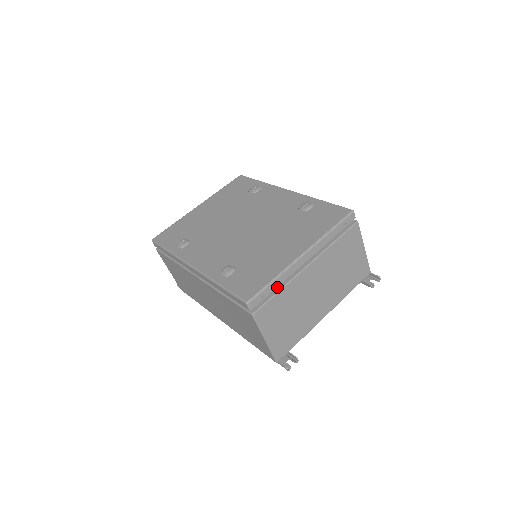
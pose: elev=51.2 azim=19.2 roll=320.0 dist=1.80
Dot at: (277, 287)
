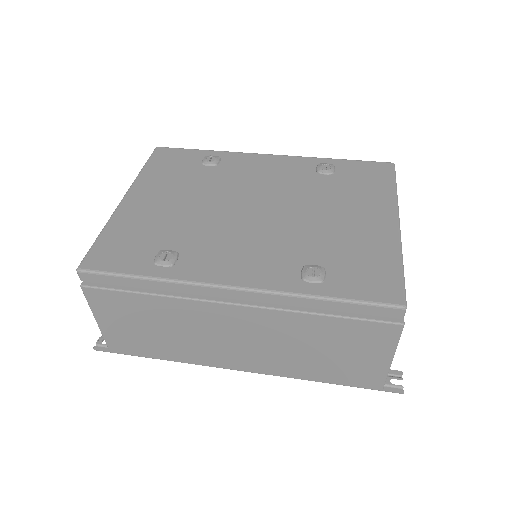
Dot at: occluded
